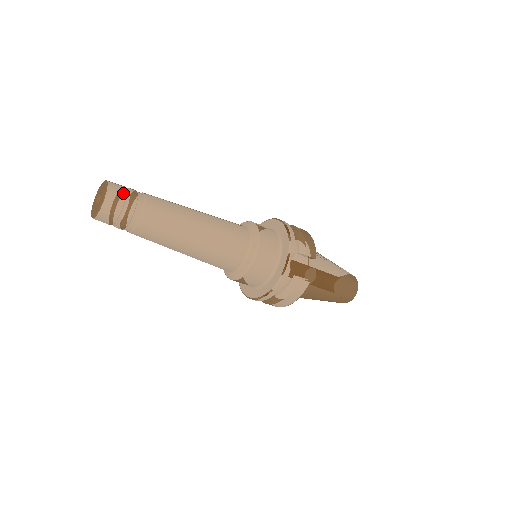
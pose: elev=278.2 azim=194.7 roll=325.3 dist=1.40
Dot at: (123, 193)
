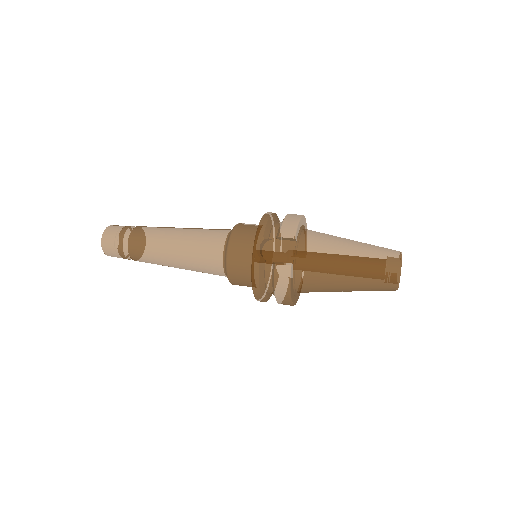
Dot at: (116, 230)
